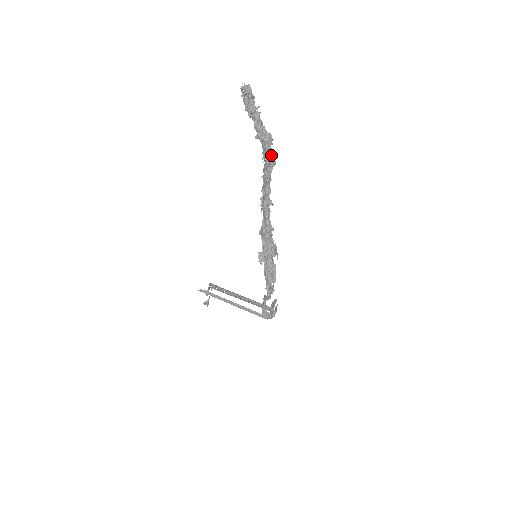
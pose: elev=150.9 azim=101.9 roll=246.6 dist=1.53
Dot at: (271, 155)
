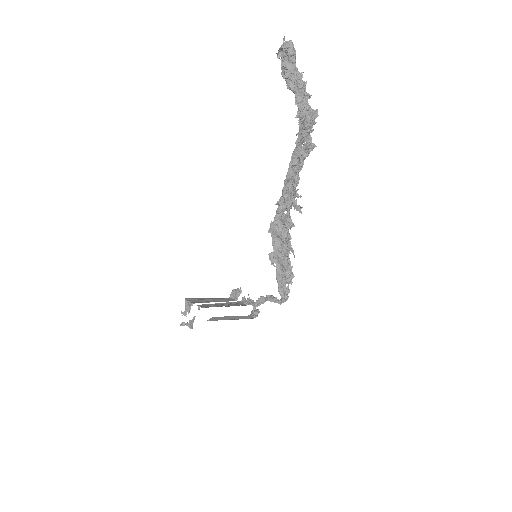
Dot at: (310, 137)
